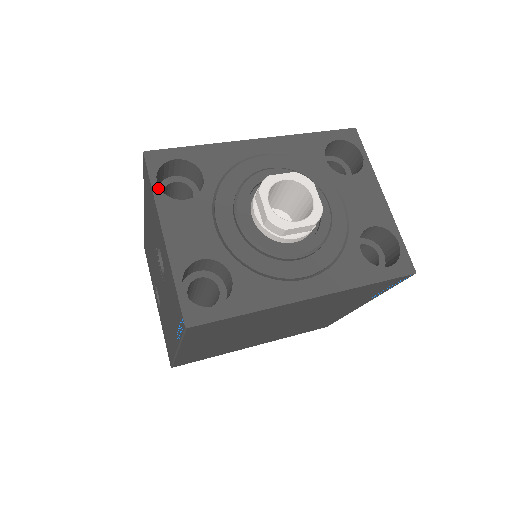
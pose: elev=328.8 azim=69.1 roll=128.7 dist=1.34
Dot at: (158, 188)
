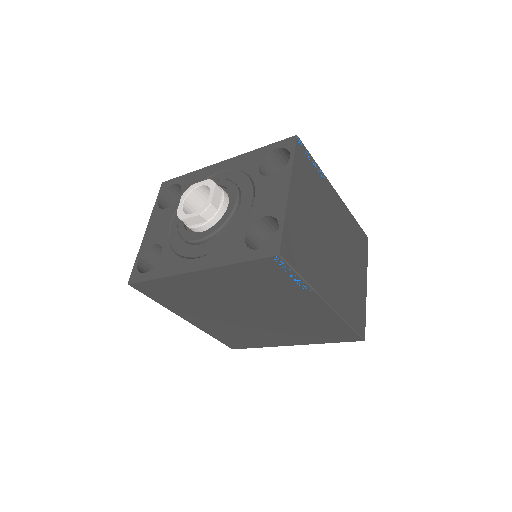
Dot at: (157, 203)
